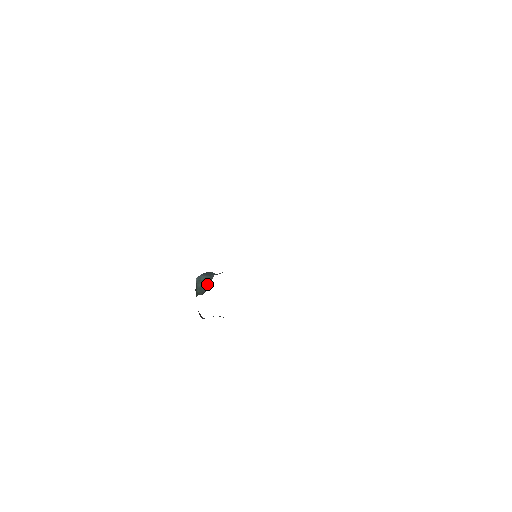
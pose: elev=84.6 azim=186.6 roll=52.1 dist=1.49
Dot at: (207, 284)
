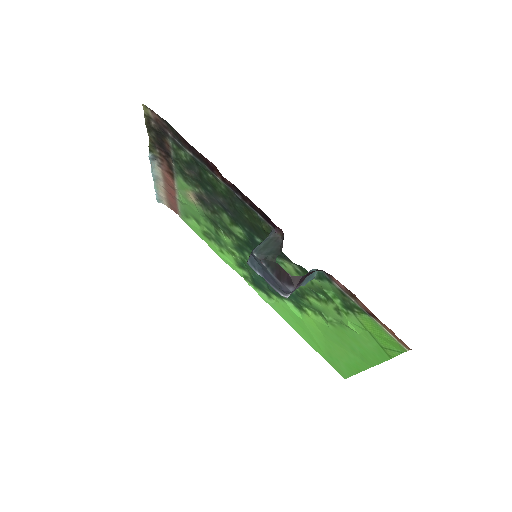
Dot at: (274, 243)
